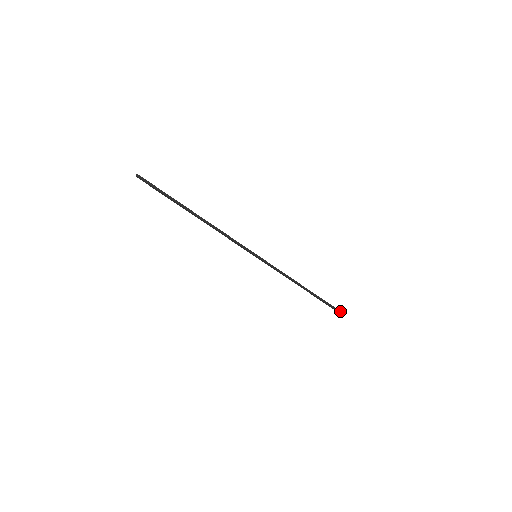
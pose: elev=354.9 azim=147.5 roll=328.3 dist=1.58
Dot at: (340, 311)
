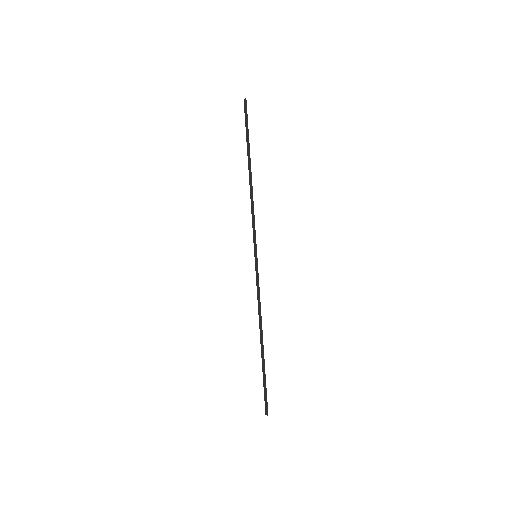
Dot at: (267, 408)
